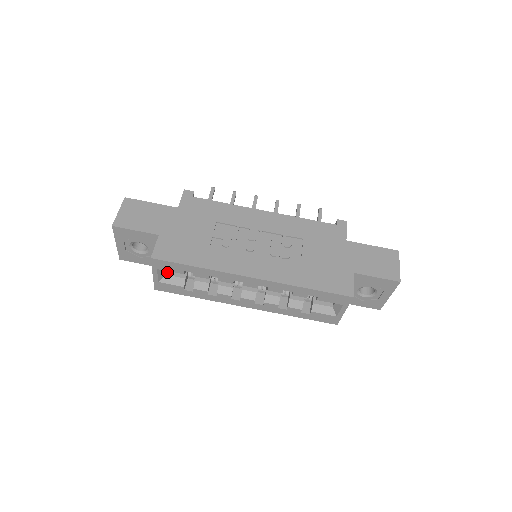
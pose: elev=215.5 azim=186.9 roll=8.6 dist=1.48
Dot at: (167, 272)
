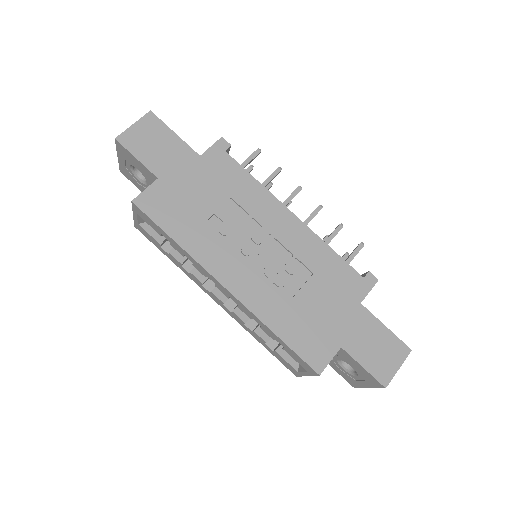
Dot at: occluded
